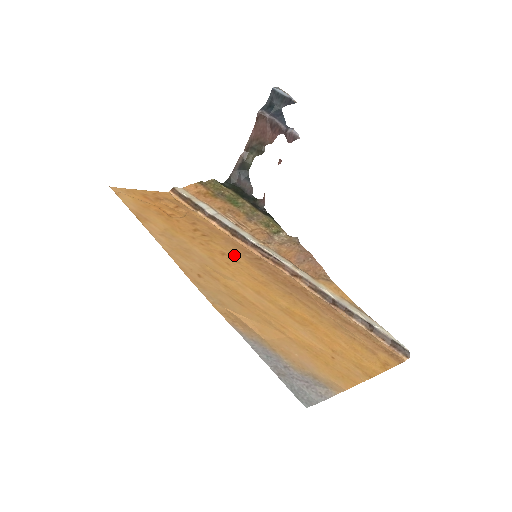
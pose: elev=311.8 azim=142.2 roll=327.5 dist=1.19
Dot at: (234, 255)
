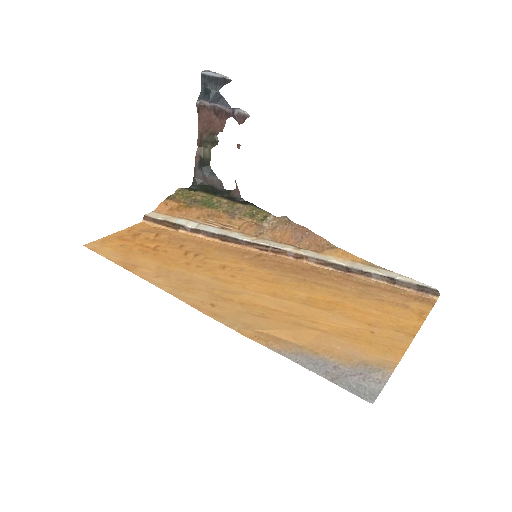
Dot at: (234, 263)
